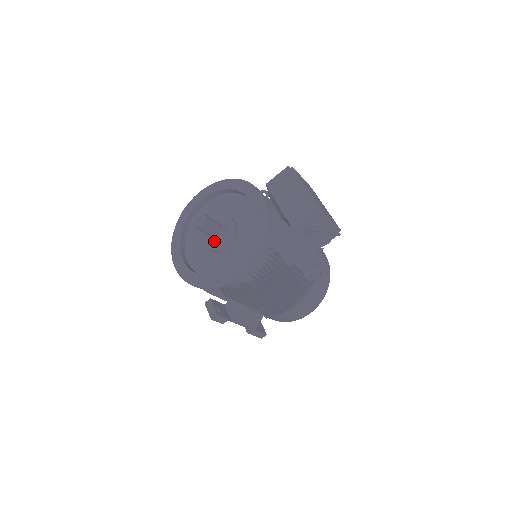
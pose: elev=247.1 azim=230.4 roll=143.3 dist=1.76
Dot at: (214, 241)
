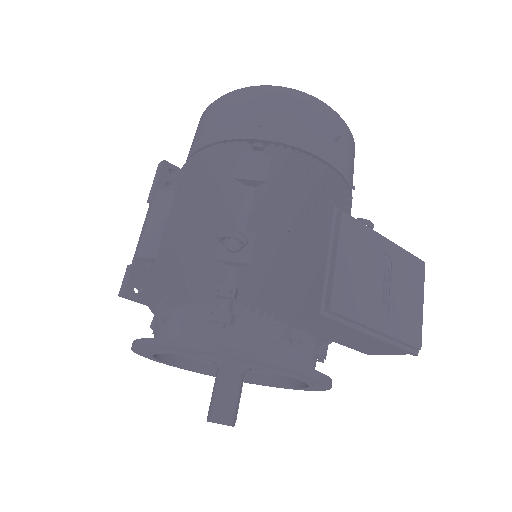
Dot at: occluded
